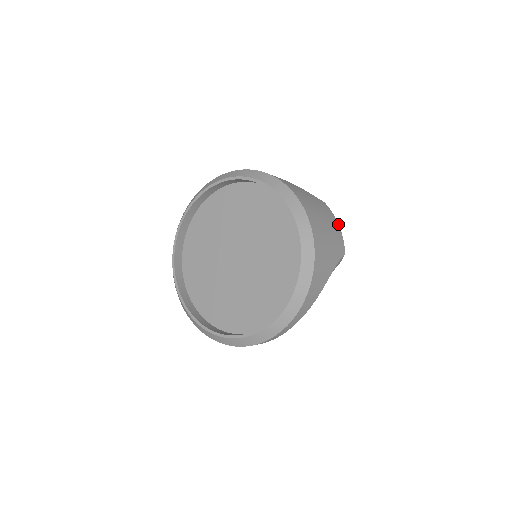
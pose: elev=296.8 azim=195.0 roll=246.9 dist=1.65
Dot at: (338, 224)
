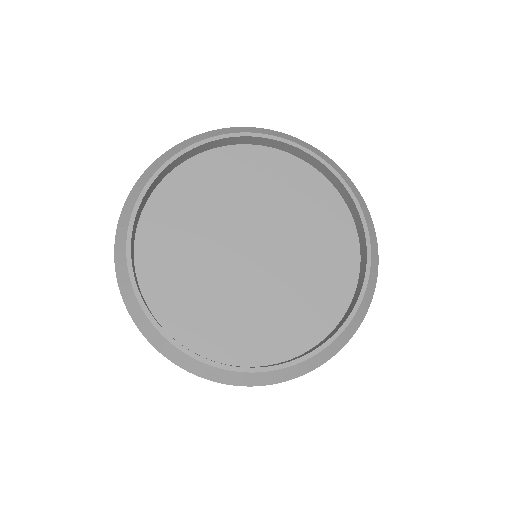
Dot at: occluded
